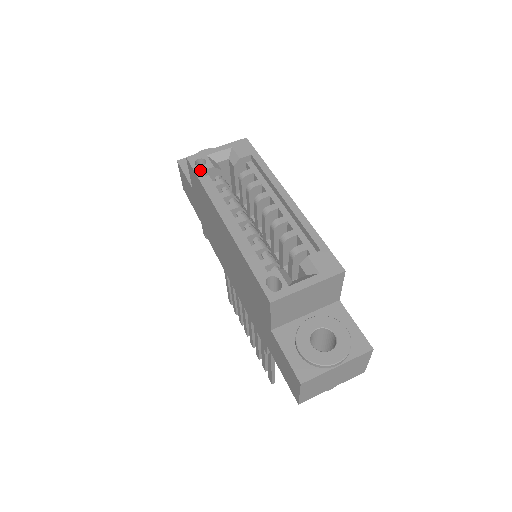
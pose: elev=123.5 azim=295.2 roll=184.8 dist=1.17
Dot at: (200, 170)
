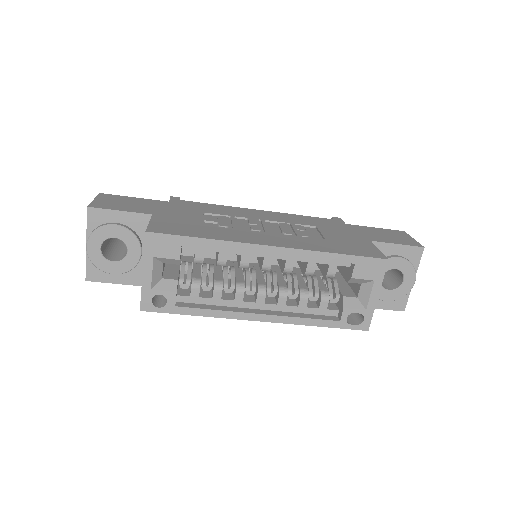
Dot at: (173, 308)
